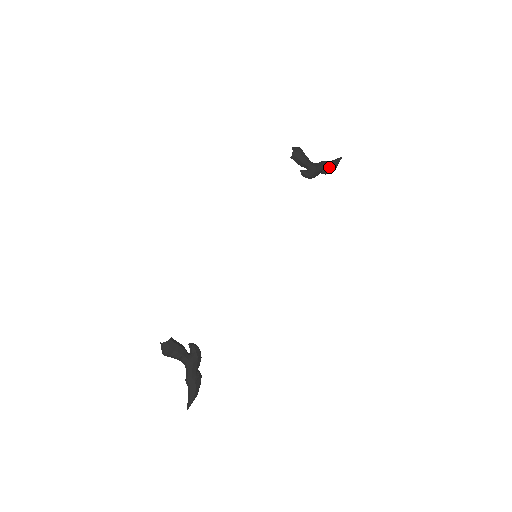
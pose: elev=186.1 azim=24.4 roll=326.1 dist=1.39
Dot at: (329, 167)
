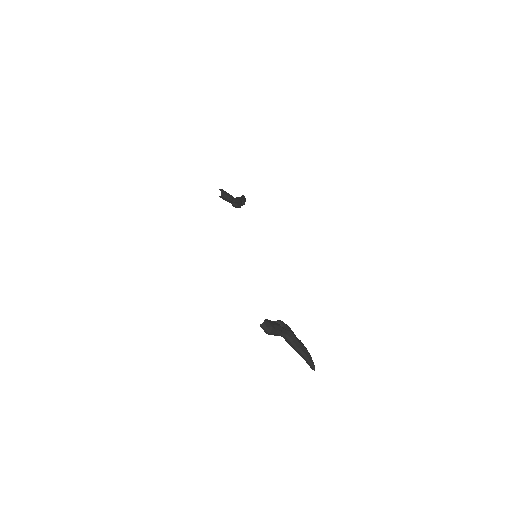
Dot at: (243, 199)
